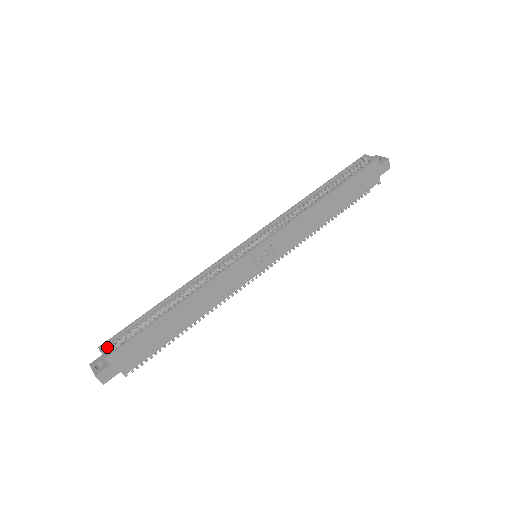
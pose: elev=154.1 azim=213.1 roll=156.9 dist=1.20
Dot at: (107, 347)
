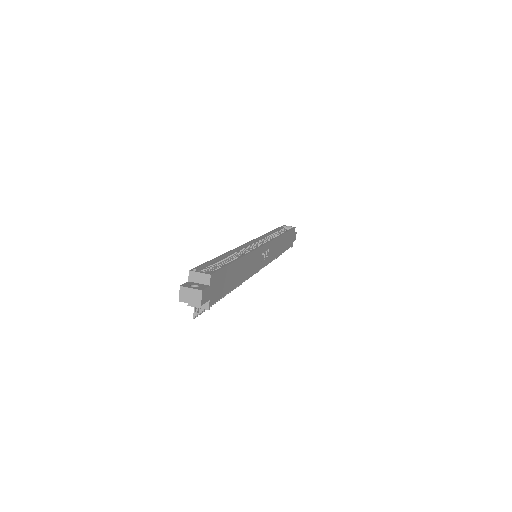
Dot at: (199, 271)
